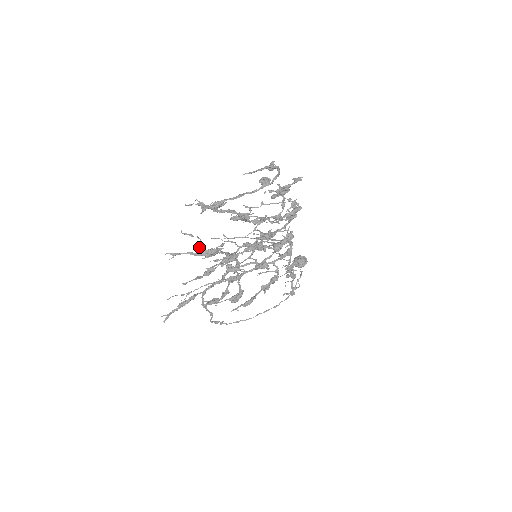
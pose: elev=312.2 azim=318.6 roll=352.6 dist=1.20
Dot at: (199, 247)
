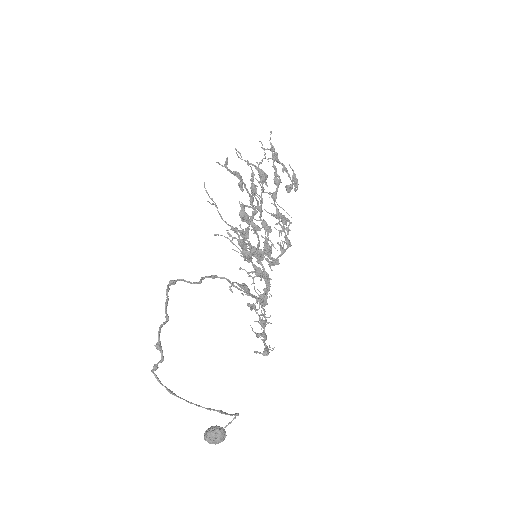
Dot at: (260, 163)
